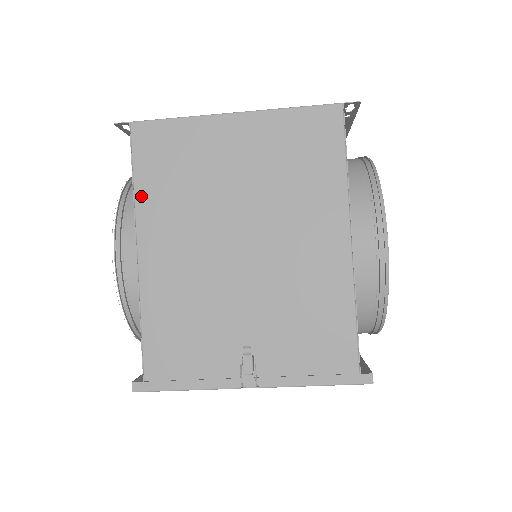
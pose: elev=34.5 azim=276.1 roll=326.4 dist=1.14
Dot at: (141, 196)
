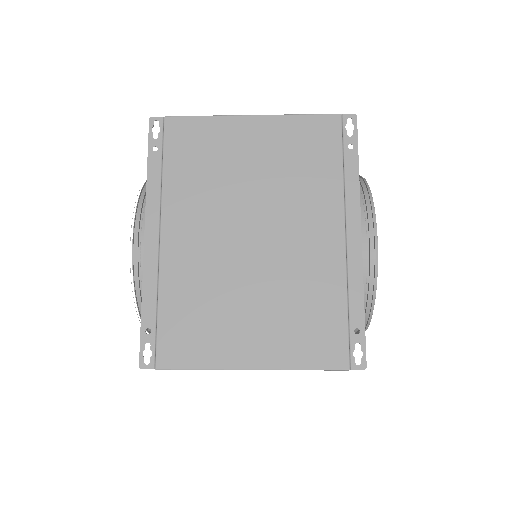
Dot at: occluded
